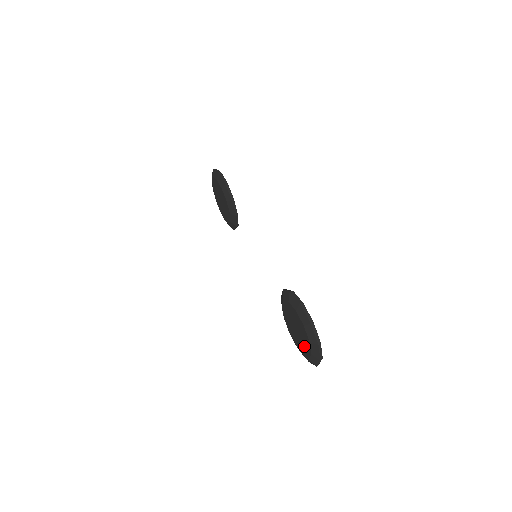
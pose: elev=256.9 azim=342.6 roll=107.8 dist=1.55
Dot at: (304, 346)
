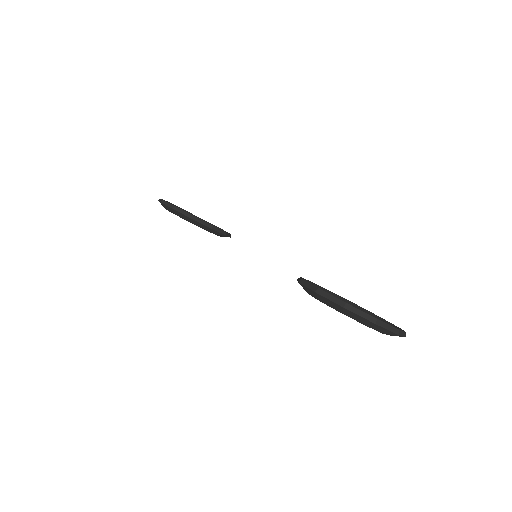
Dot at: occluded
